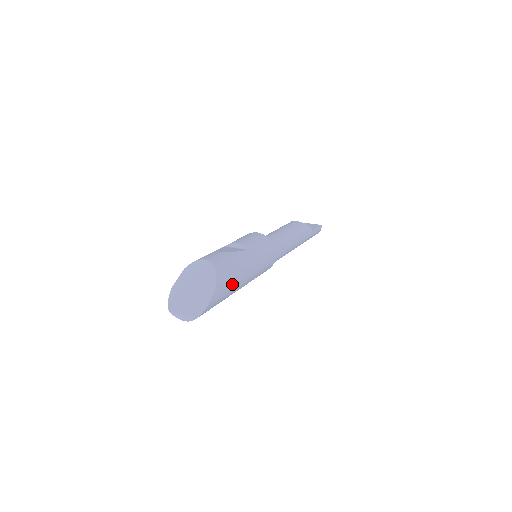
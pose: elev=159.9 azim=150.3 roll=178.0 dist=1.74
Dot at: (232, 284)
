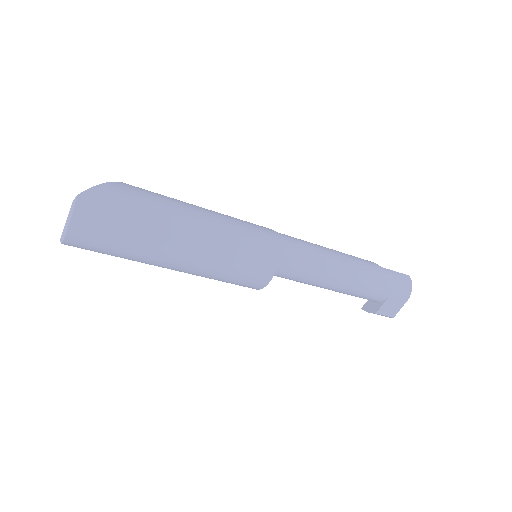
Dot at: (160, 200)
